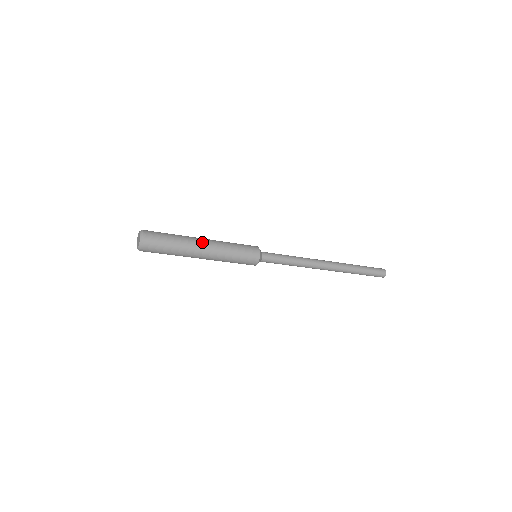
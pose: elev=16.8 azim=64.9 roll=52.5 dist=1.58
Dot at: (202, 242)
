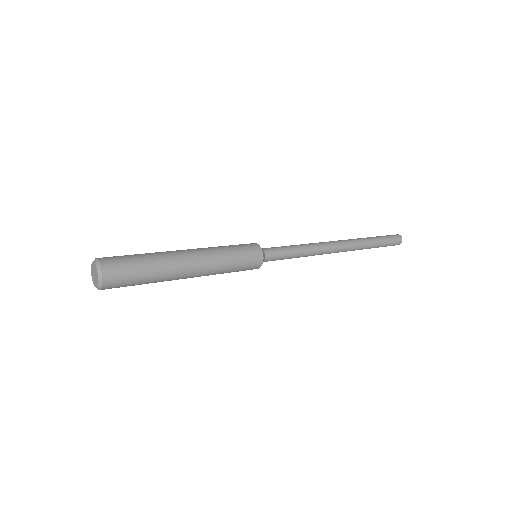
Dot at: (188, 263)
